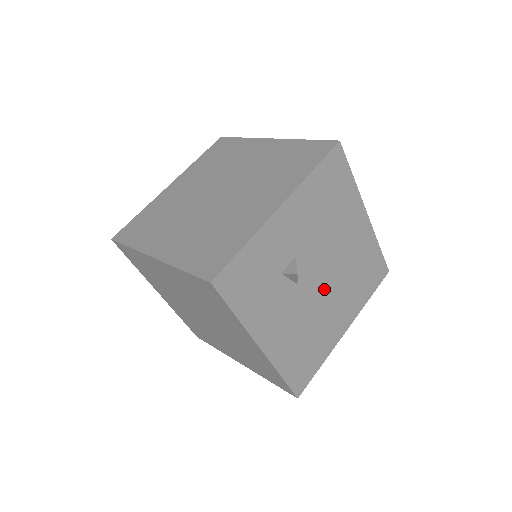
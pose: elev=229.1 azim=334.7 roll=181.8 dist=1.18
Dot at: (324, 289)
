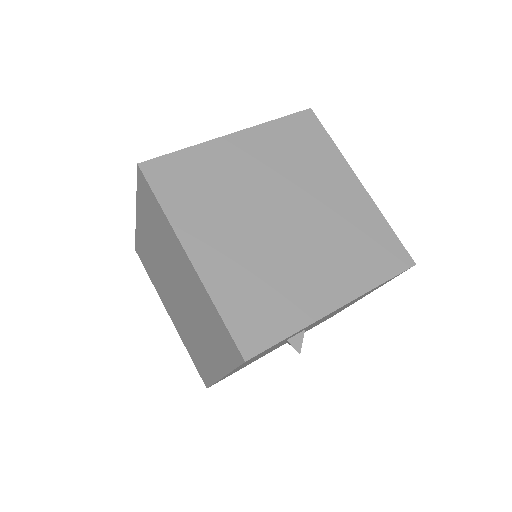
Dot at: occluded
